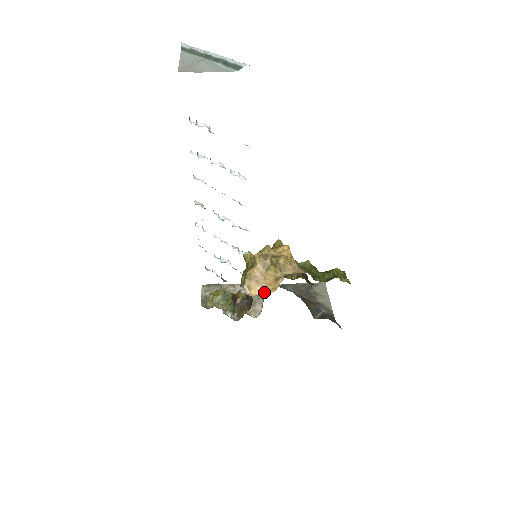
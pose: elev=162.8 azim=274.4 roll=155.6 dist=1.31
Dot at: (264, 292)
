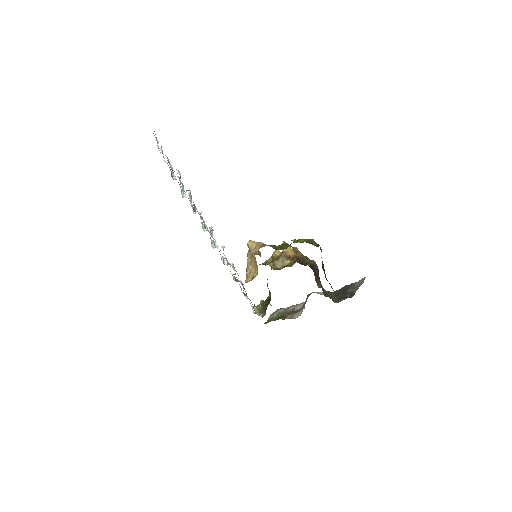
Dot at: (254, 277)
